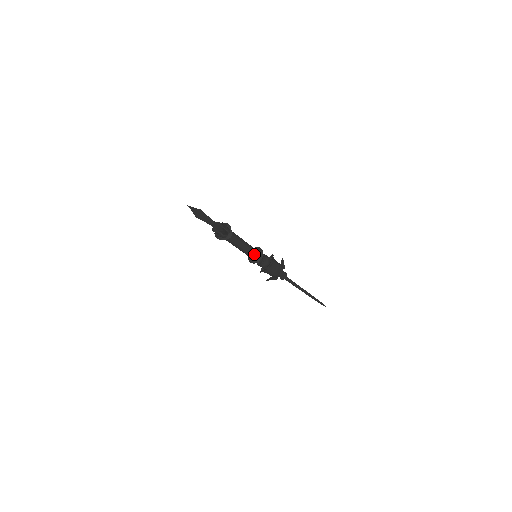
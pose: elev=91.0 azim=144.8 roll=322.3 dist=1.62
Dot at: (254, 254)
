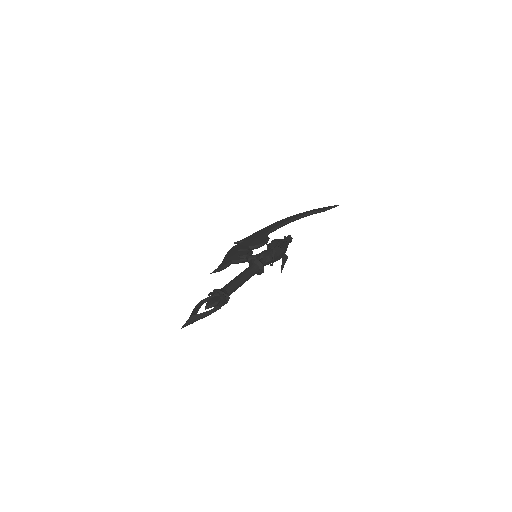
Dot at: (255, 272)
